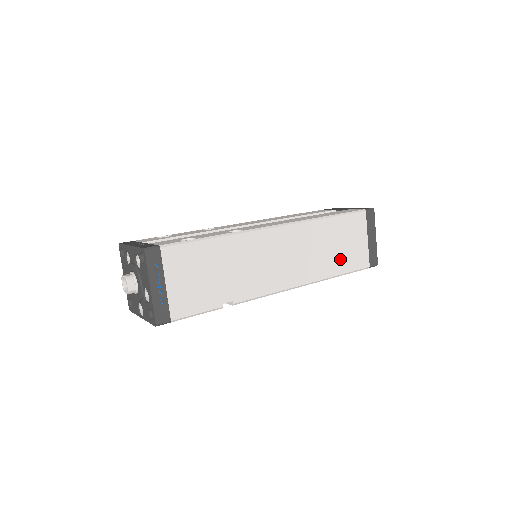
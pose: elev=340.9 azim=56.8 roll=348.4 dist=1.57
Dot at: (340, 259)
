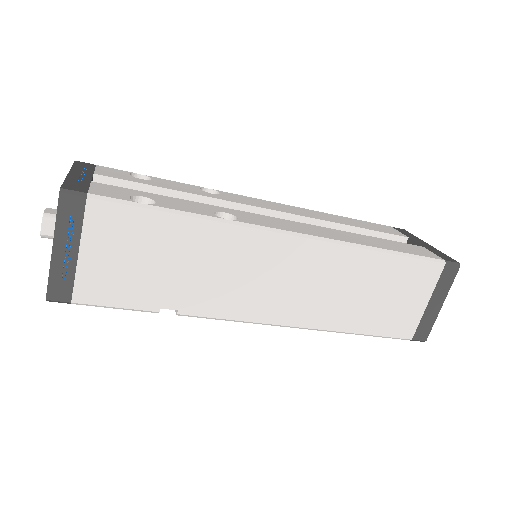
Dot at: (371, 314)
